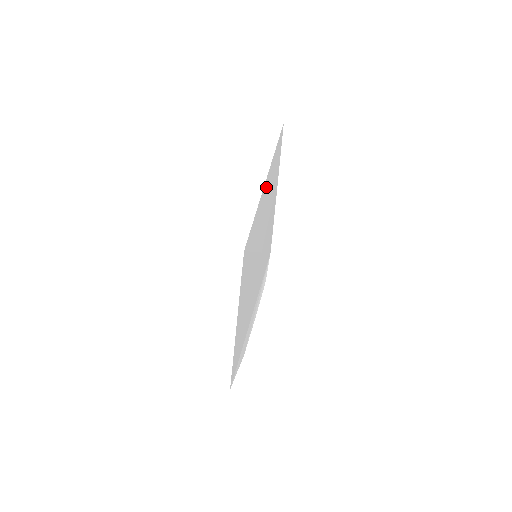
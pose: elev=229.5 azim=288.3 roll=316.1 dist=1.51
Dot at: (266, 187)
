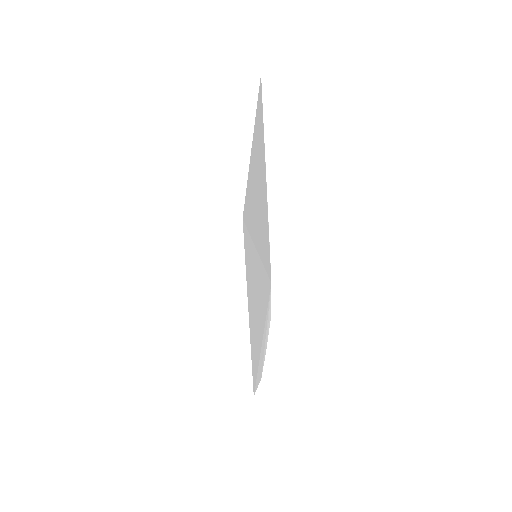
Dot at: (253, 160)
